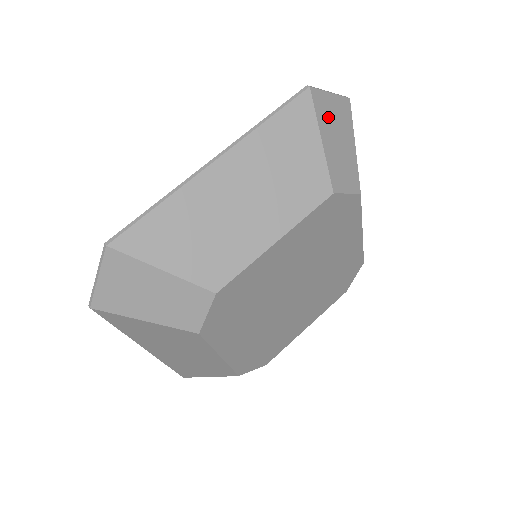
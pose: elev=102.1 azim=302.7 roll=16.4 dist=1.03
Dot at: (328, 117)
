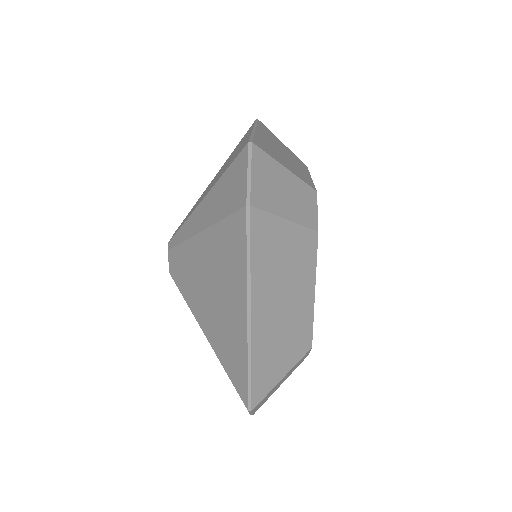
Dot at: occluded
